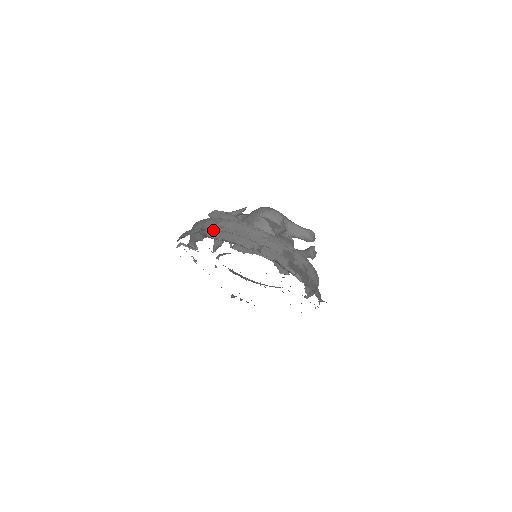
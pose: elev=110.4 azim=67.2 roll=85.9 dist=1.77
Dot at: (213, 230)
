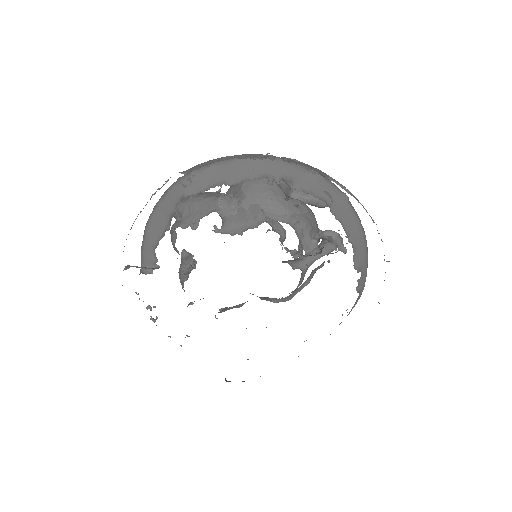
Dot at: occluded
